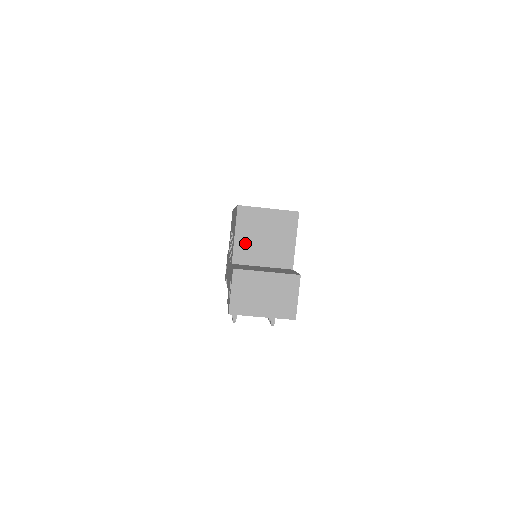
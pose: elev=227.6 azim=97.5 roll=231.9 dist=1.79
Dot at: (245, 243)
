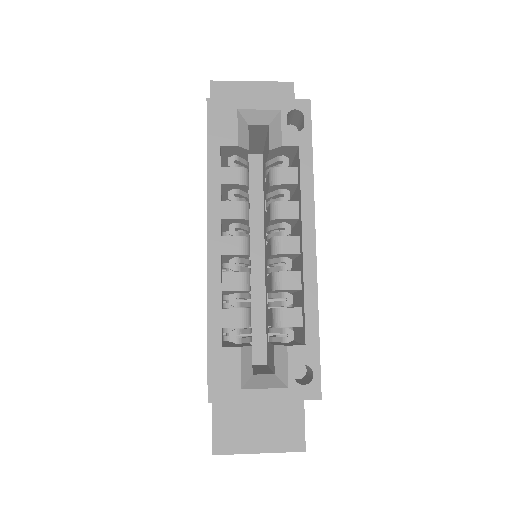
Dot at: occluded
